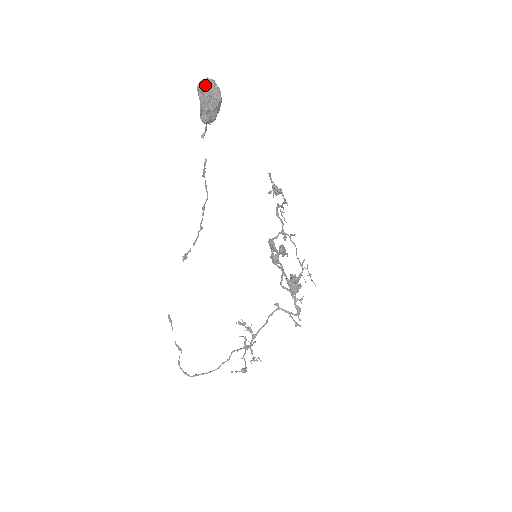
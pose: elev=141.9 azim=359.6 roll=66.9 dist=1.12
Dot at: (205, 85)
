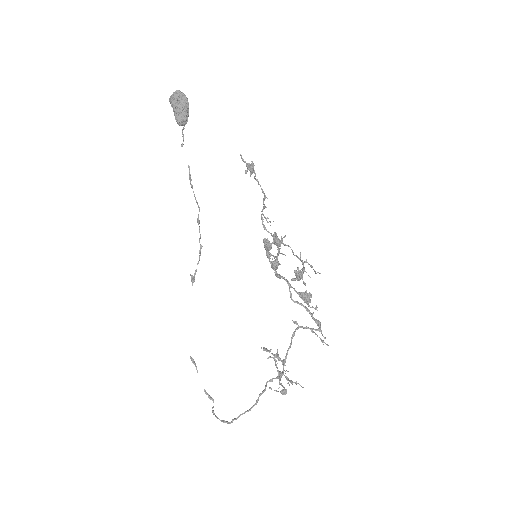
Dot at: (174, 93)
